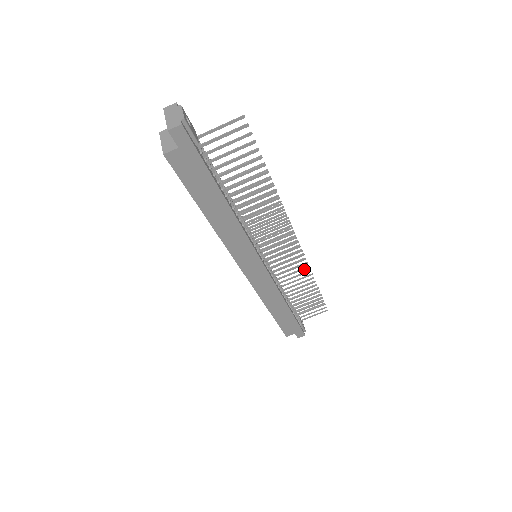
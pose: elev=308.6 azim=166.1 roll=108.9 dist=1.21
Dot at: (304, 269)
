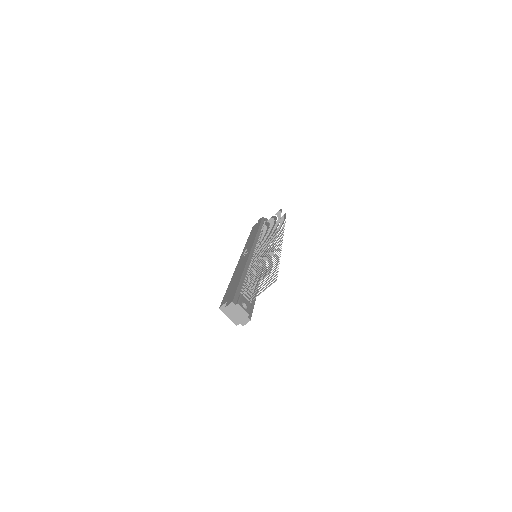
Dot at: occluded
